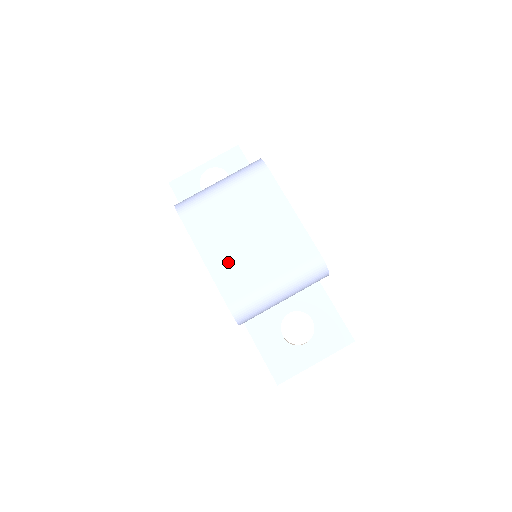
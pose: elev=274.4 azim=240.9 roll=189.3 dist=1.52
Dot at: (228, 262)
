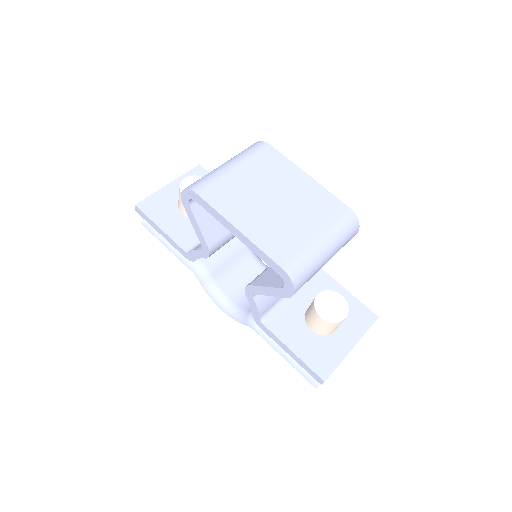
Dot at: (266, 228)
